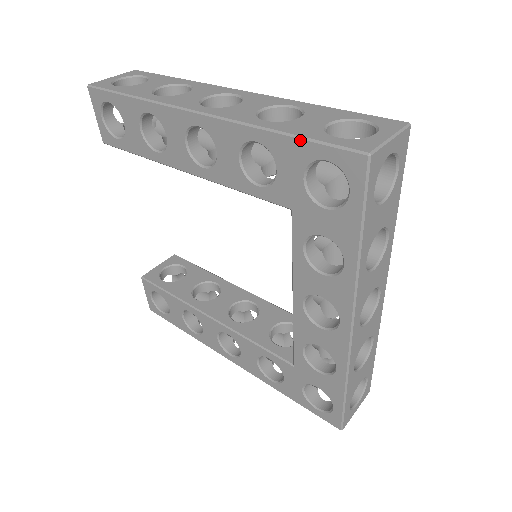
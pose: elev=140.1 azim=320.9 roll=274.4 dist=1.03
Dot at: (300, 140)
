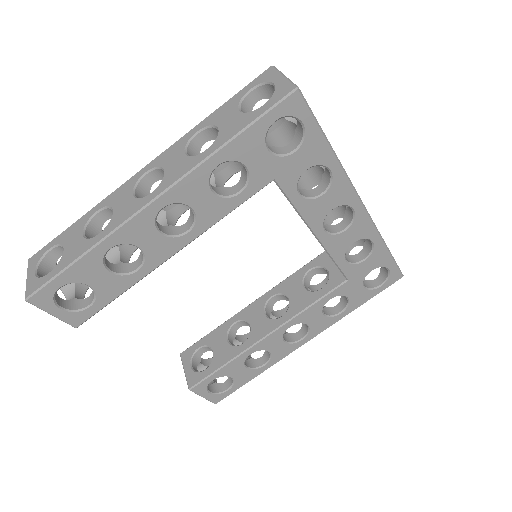
Dot at: (249, 128)
